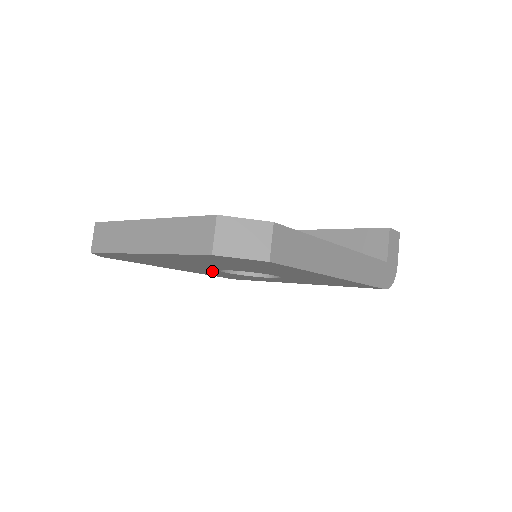
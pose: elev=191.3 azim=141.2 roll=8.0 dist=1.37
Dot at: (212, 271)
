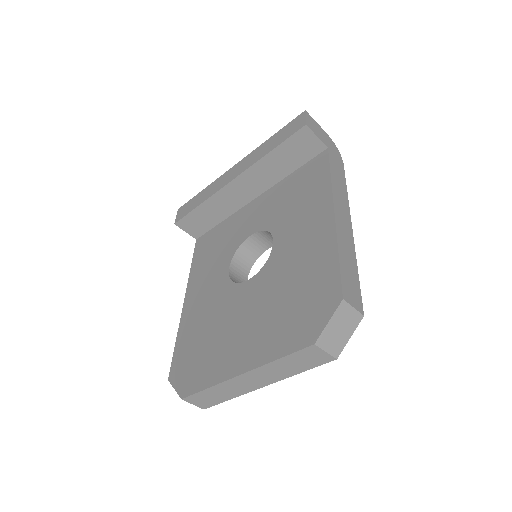
Dot at: occluded
